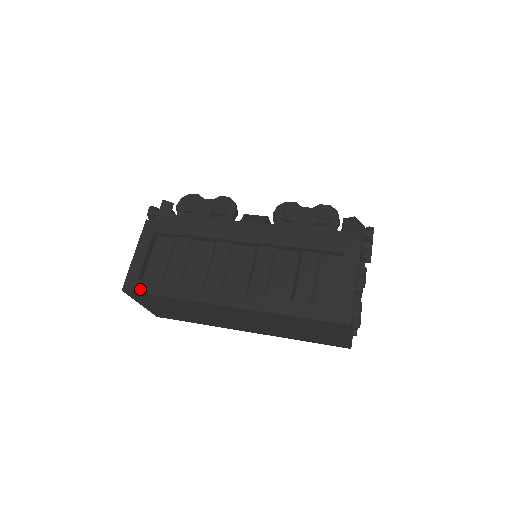
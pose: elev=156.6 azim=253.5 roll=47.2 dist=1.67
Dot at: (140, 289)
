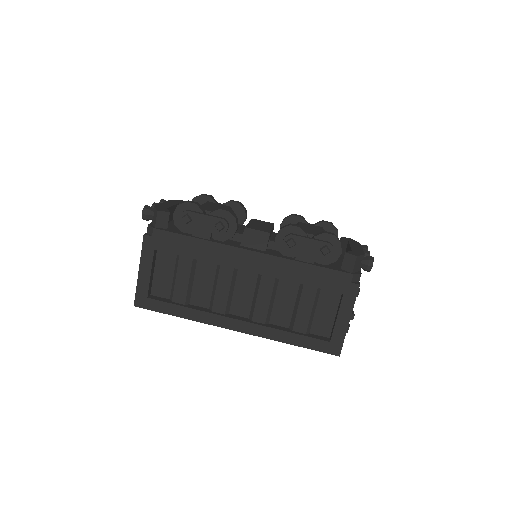
Dot at: (151, 307)
